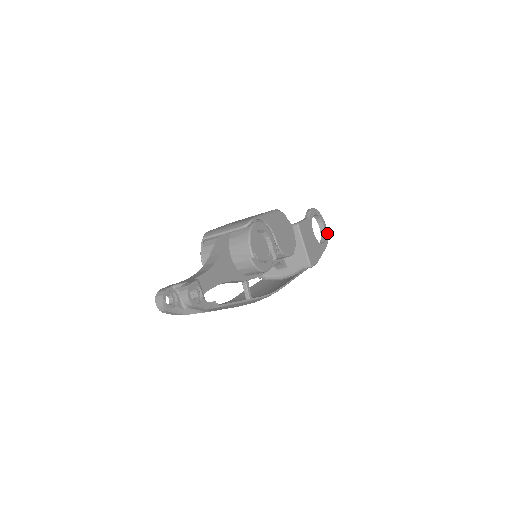
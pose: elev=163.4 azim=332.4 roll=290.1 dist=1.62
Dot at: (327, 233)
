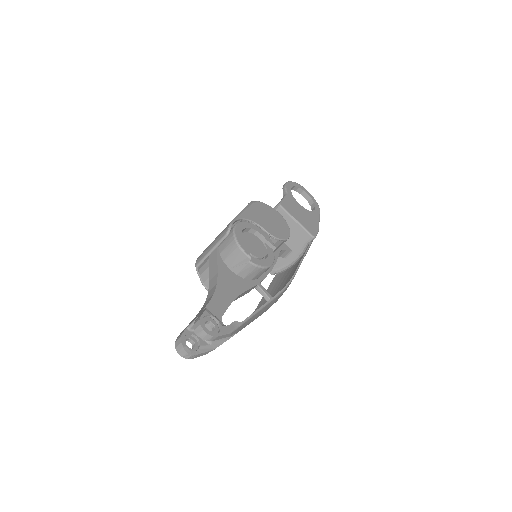
Dot at: occluded
